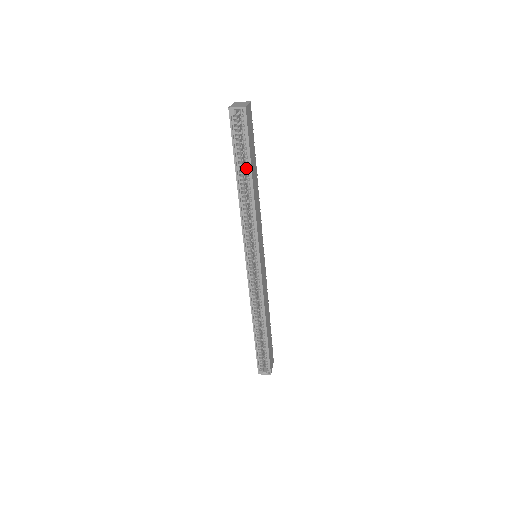
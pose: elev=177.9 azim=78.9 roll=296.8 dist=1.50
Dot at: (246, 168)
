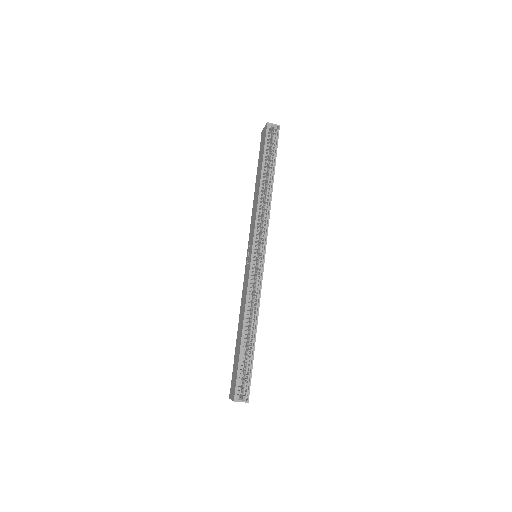
Dot at: (270, 169)
